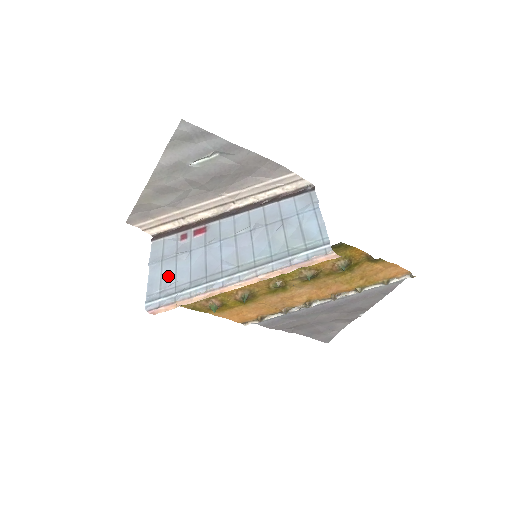
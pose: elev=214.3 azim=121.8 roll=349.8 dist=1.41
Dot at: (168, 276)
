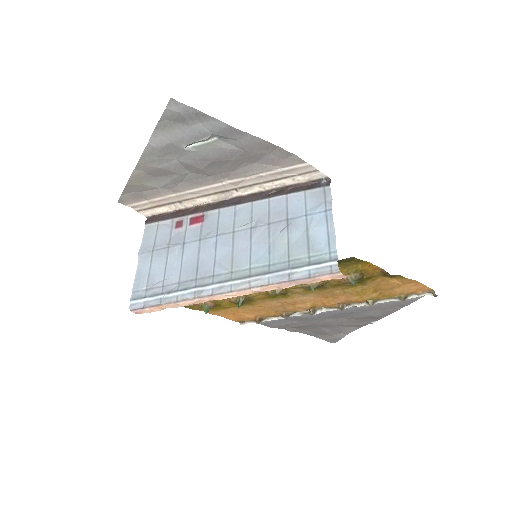
Dot at: (157, 271)
